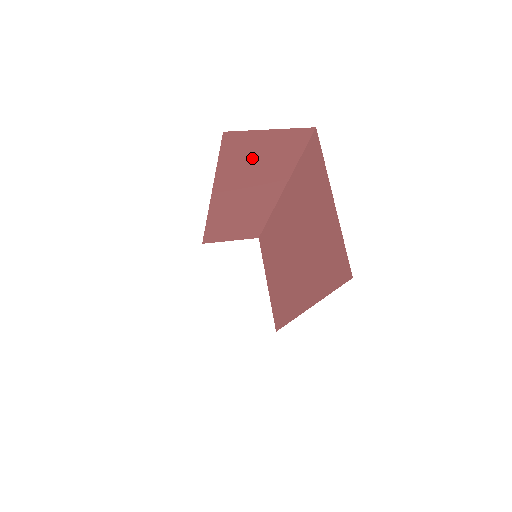
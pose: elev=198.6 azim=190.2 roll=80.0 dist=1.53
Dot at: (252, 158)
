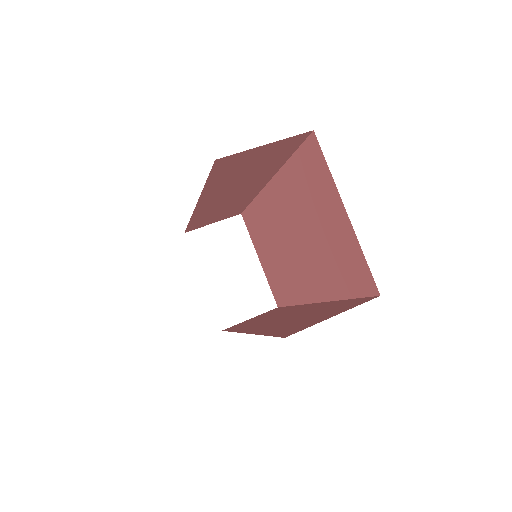
Dot at: (243, 168)
